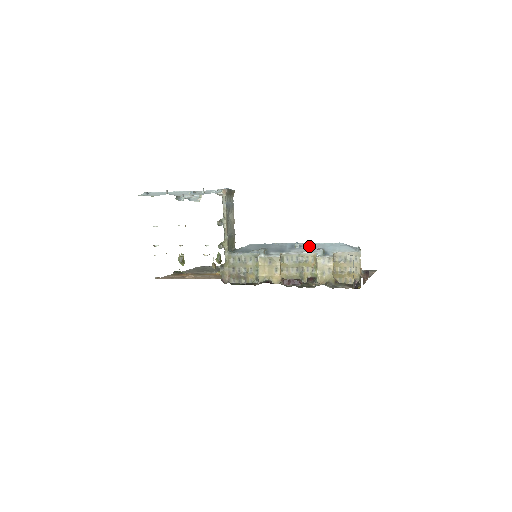
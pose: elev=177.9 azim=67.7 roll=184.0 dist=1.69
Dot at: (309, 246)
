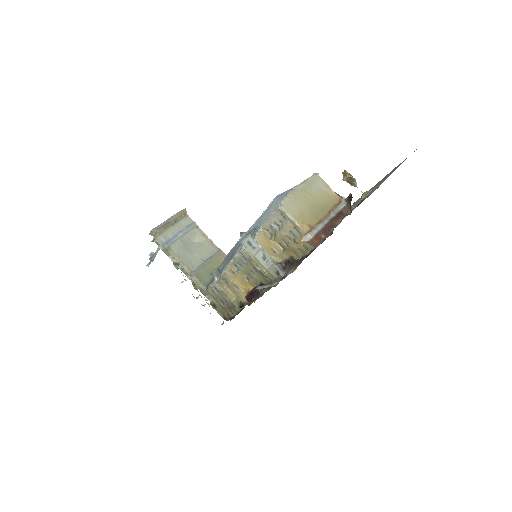
Dot at: occluded
